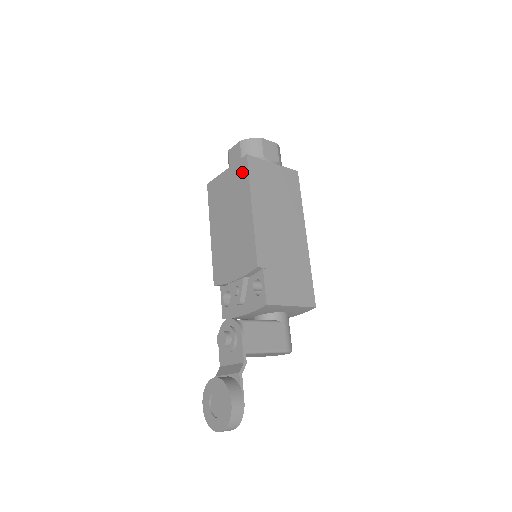
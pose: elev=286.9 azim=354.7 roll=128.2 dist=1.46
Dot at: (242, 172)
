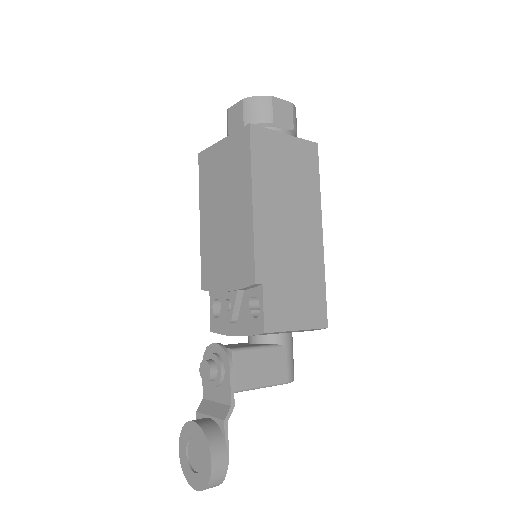
Dot at: (242, 147)
